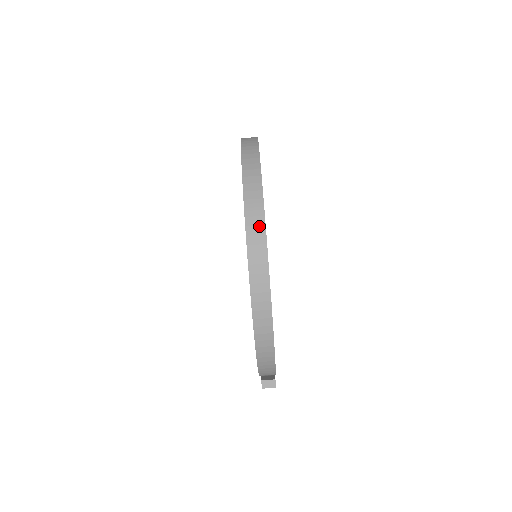
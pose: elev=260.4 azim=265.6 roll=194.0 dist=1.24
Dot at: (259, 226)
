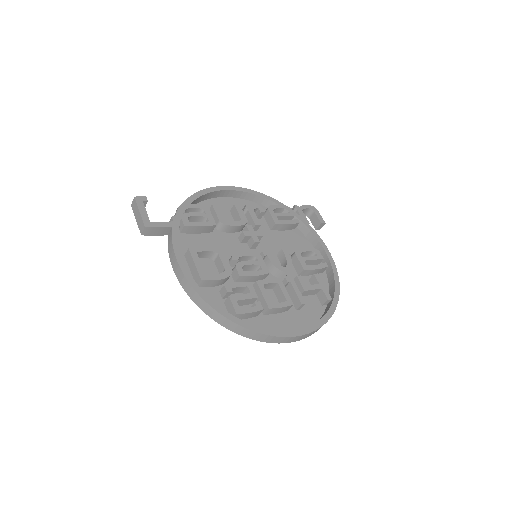
Dot at: (290, 339)
